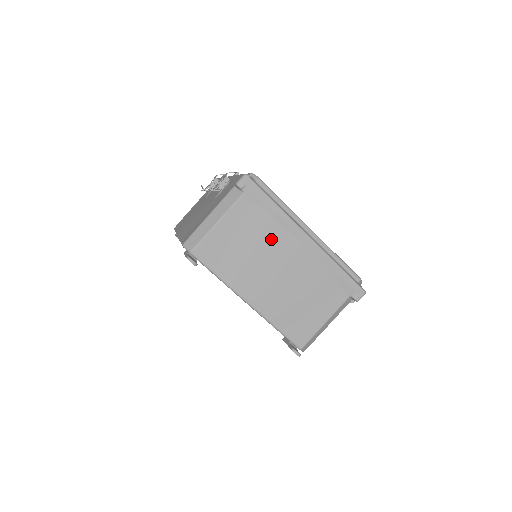
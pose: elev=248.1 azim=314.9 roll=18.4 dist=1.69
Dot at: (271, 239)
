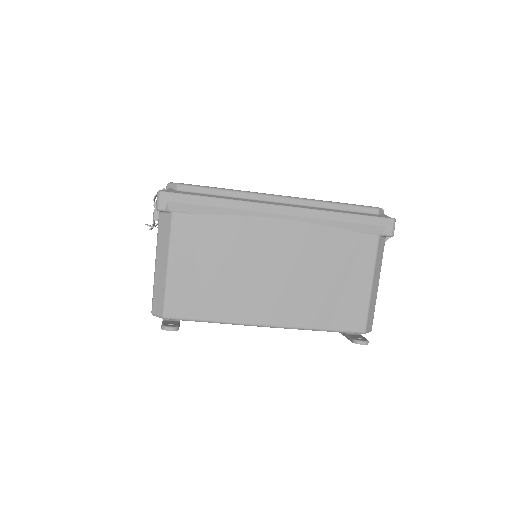
Dot at: (241, 240)
